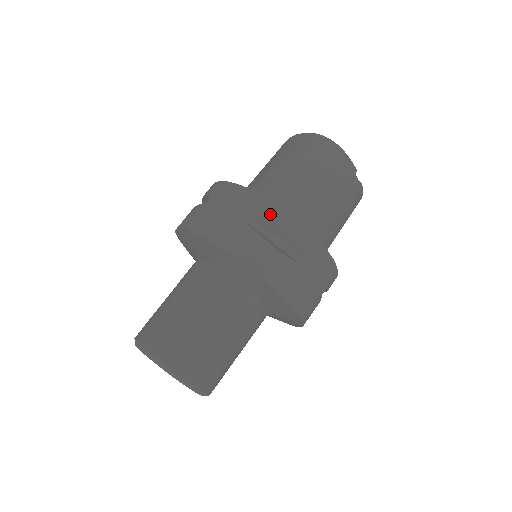
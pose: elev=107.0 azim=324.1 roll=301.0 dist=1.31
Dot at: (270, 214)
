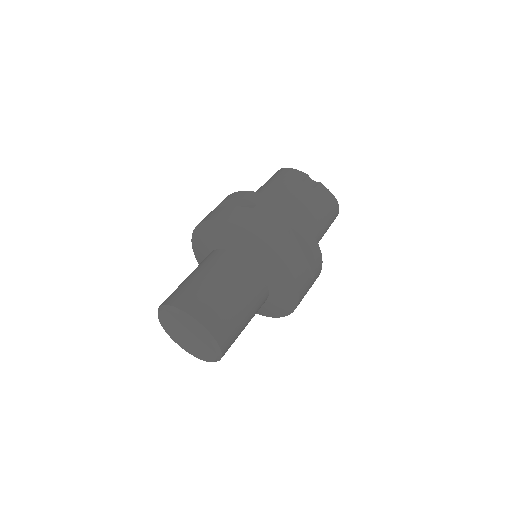
Dot at: (227, 198)
